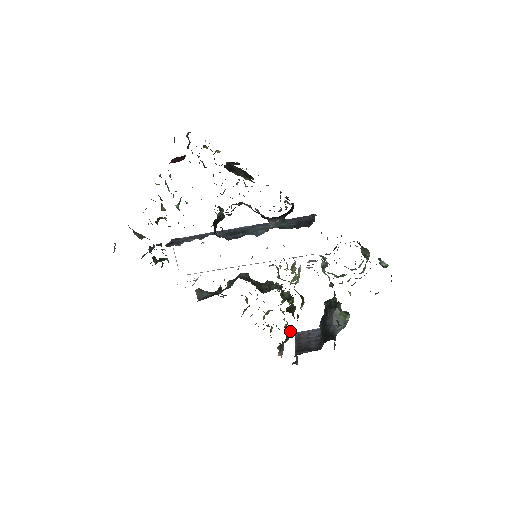
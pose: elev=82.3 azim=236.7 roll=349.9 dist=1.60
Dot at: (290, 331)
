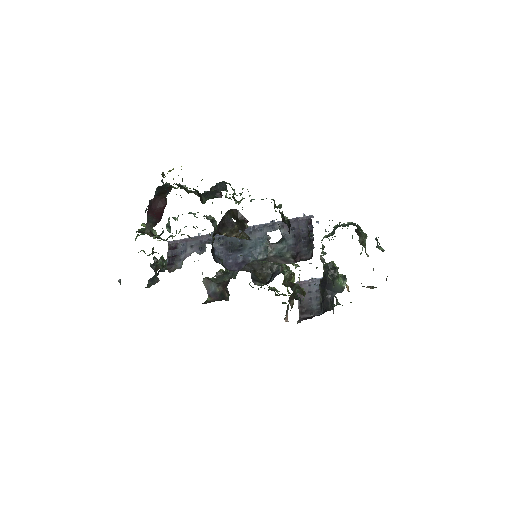
Dot at: occluded
